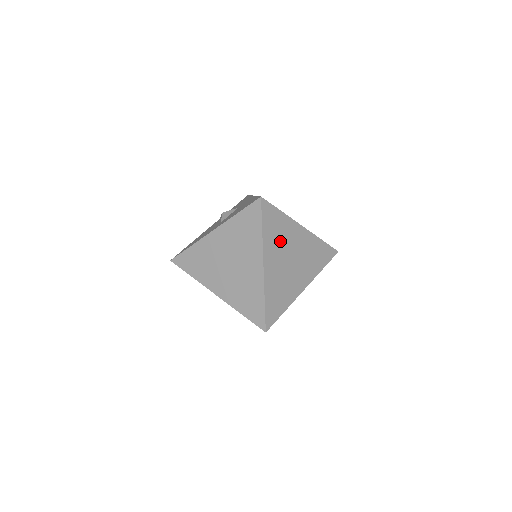
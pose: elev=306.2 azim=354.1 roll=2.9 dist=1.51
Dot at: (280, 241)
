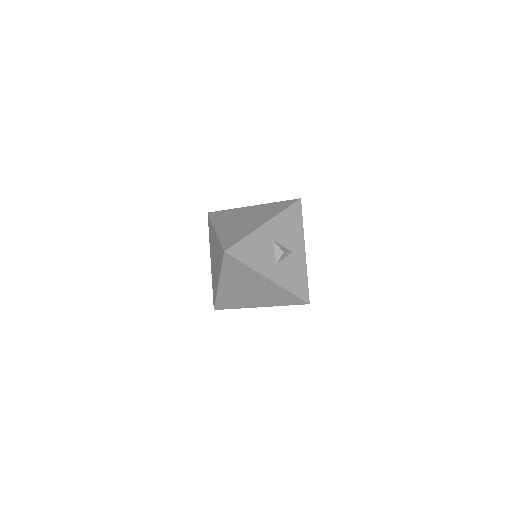
Dot at: occluded
